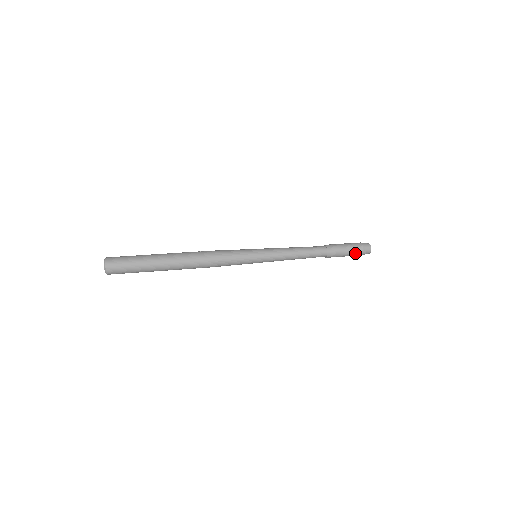
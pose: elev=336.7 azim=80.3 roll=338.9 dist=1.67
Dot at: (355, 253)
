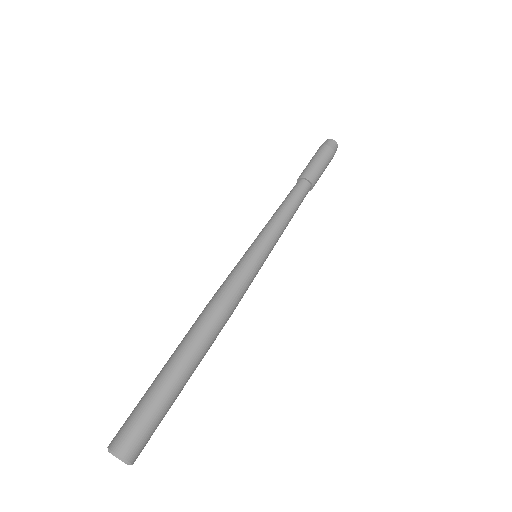
Dot at: (329, 161)
